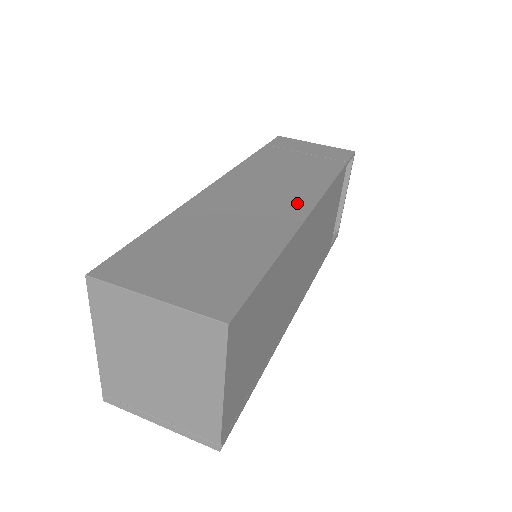
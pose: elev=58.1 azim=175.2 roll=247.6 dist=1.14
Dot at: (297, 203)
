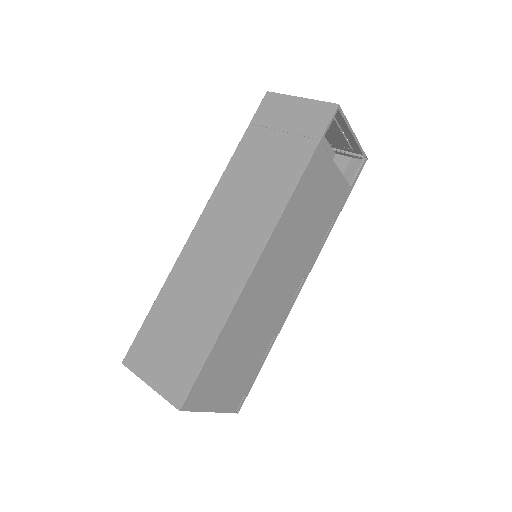
Dot at: (248, 250)
